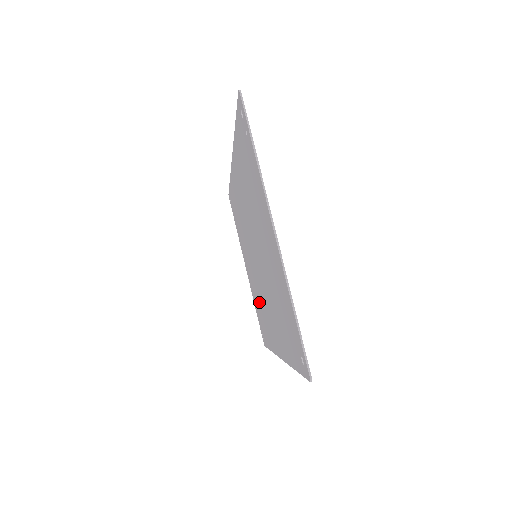
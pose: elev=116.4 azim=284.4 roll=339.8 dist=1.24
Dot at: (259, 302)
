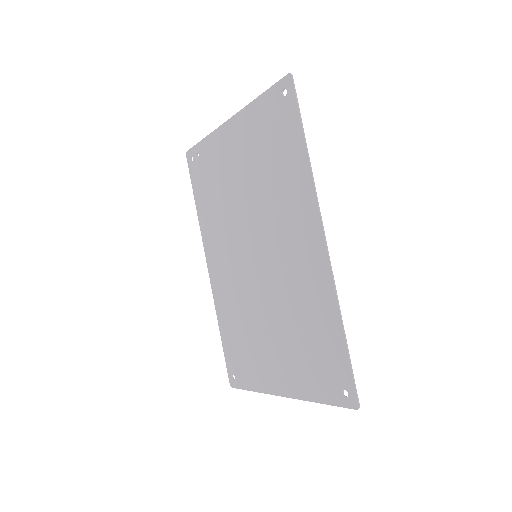
Dot at: (297, 324)
